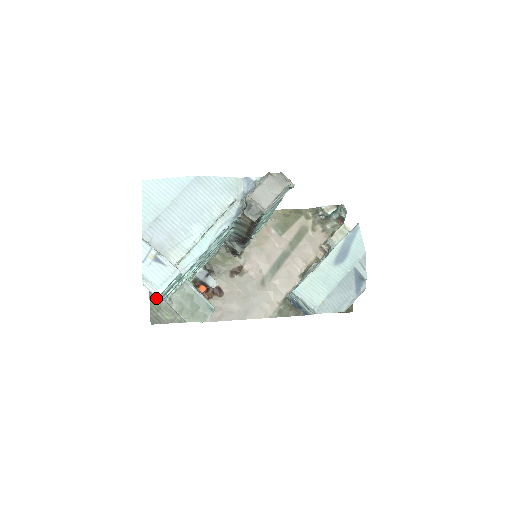
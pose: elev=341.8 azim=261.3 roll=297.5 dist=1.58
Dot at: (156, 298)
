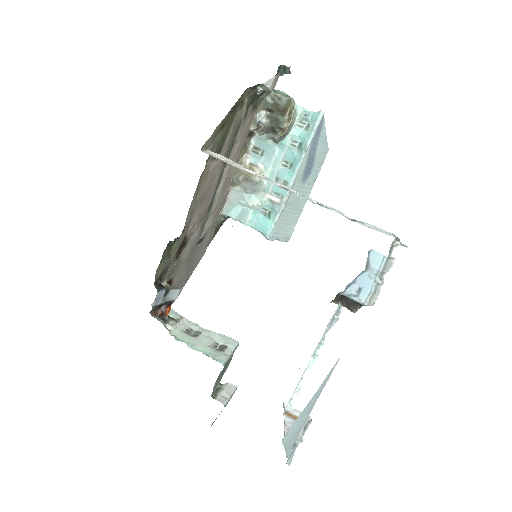
Dot at: occluded
